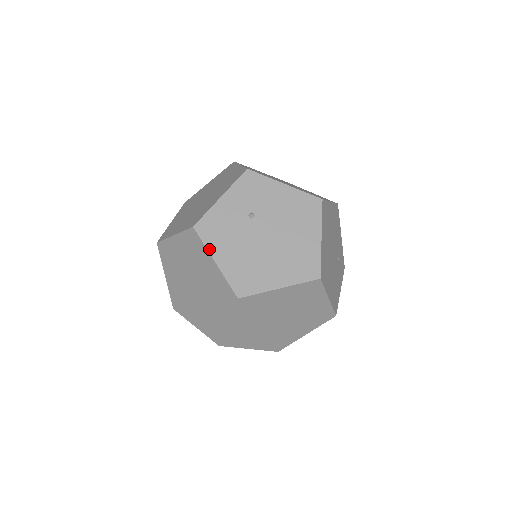
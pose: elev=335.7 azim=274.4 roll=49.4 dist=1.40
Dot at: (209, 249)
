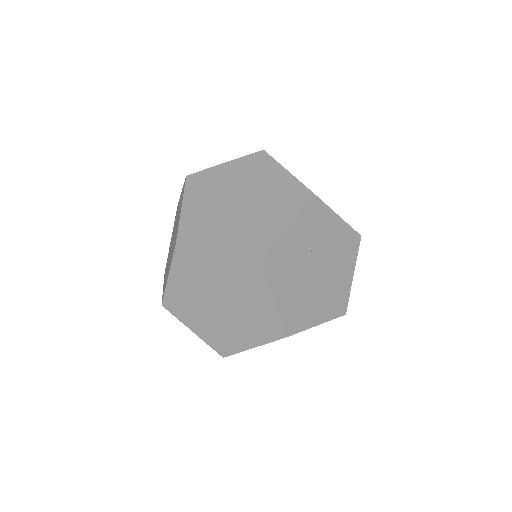
Dot at: (272, 285)
